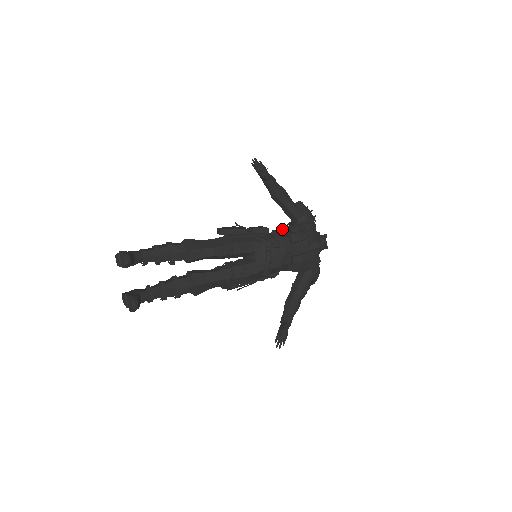
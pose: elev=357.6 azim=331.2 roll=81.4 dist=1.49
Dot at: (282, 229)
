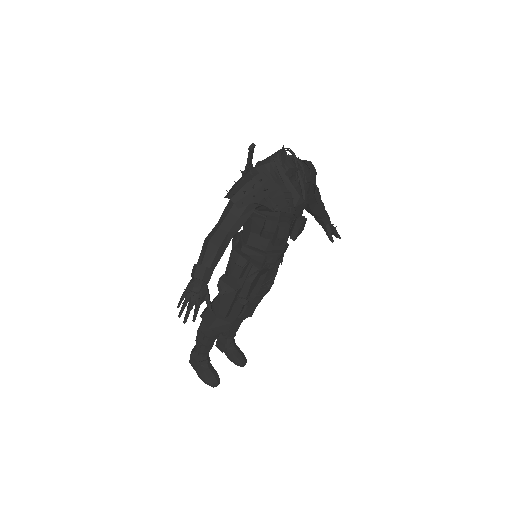
Dot at: (251, 232)
